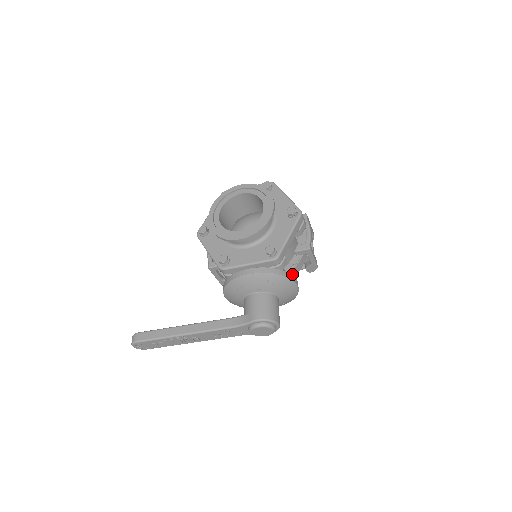
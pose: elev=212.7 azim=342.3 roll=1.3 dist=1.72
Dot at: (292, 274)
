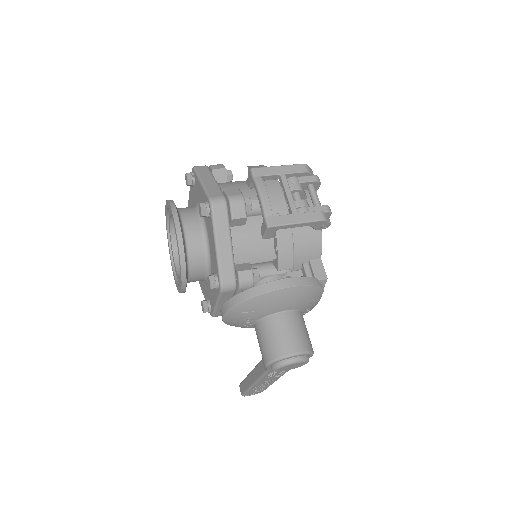
Dot at: (286, 265)
